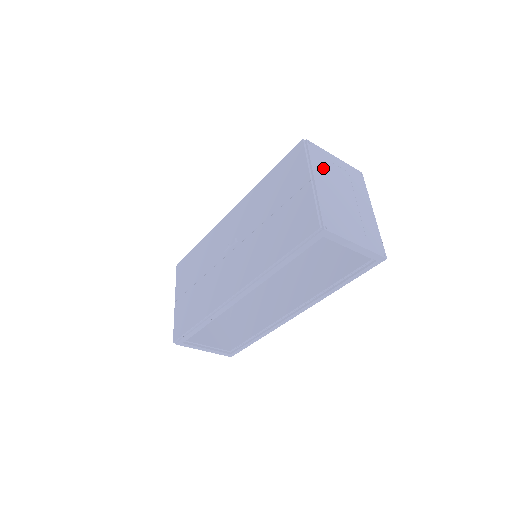
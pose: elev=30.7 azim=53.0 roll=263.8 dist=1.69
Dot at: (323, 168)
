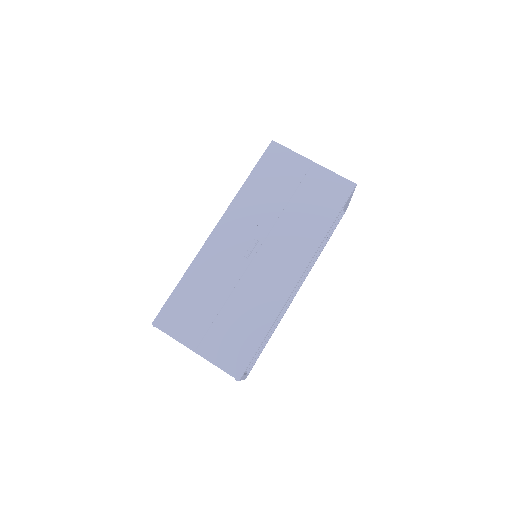
Dot at: occluded
